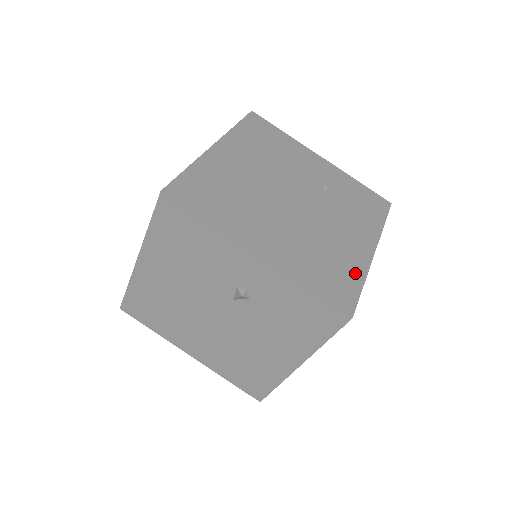
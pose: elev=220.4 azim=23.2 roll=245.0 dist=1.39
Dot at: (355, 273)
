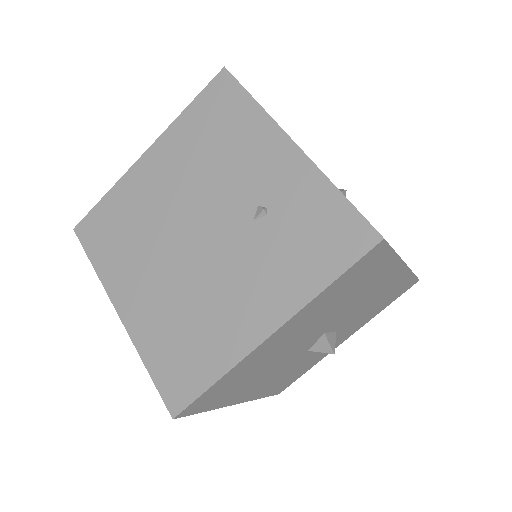
Dot at: (214, 362)
